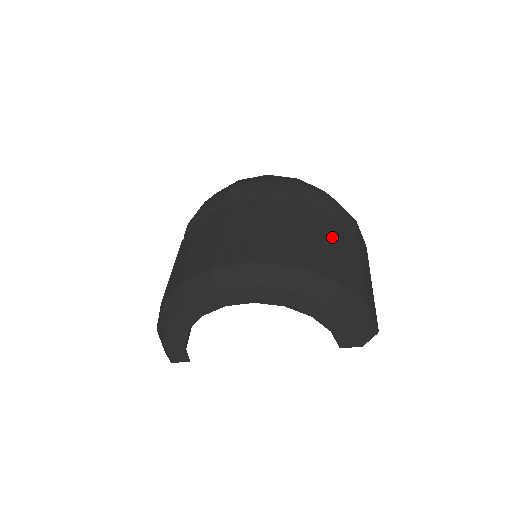
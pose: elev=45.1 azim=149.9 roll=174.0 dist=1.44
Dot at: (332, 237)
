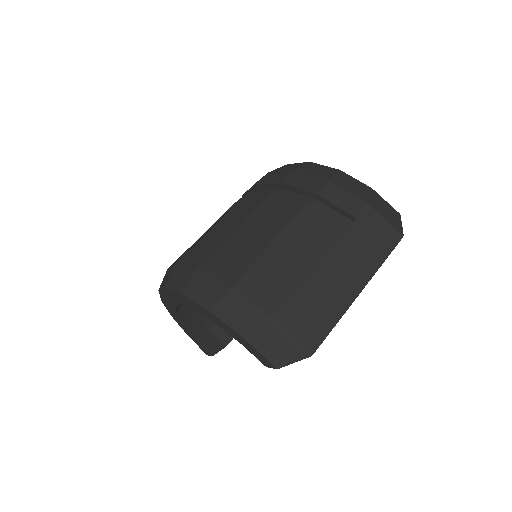
Dot at: (274, 232)
